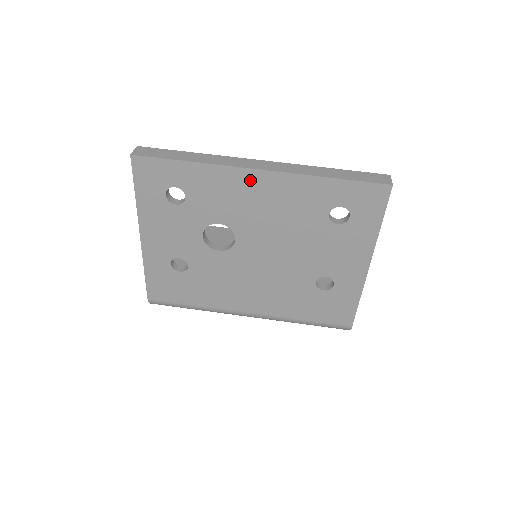
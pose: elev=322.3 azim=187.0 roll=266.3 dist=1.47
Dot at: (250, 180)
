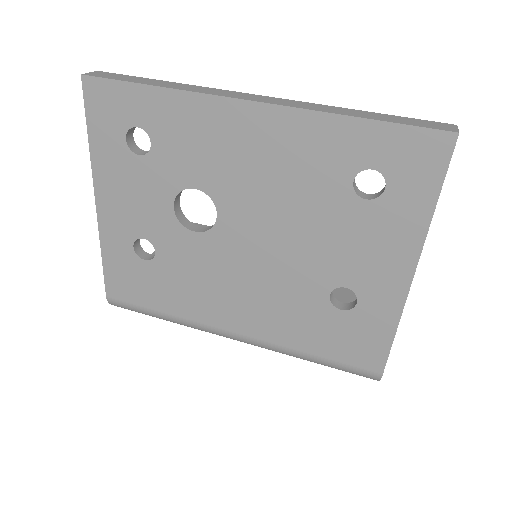
Dot at: (238, 118)
